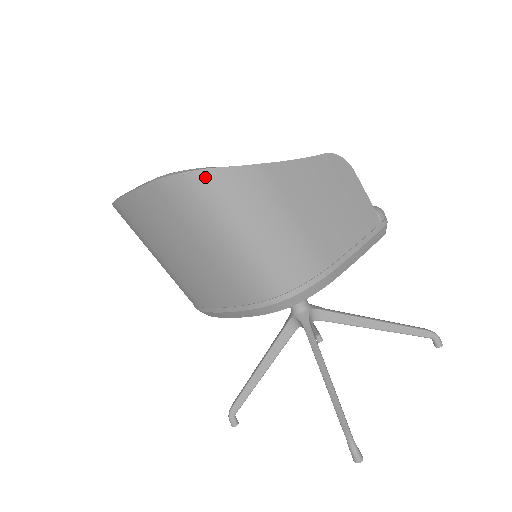
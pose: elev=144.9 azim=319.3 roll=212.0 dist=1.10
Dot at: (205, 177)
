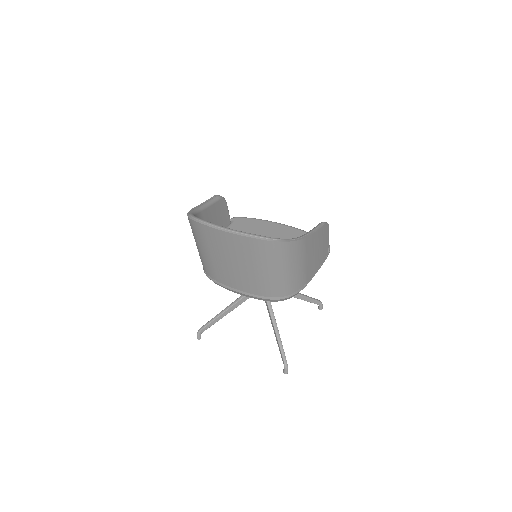
Dot at: (281, 245)
